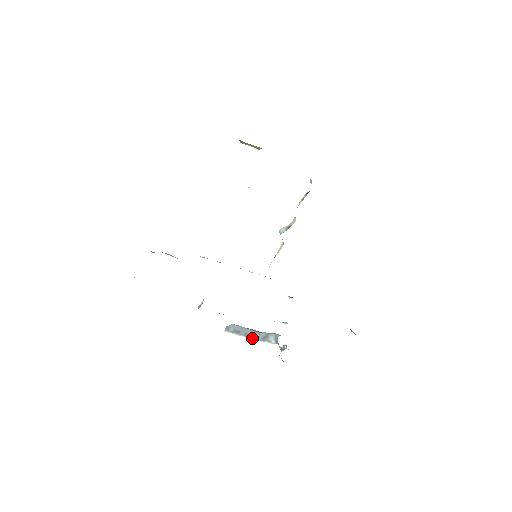
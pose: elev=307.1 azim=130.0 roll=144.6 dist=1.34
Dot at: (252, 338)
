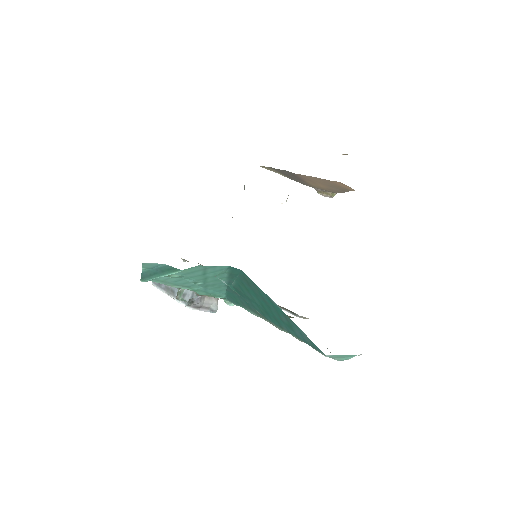
Dot at: (170, 294)
